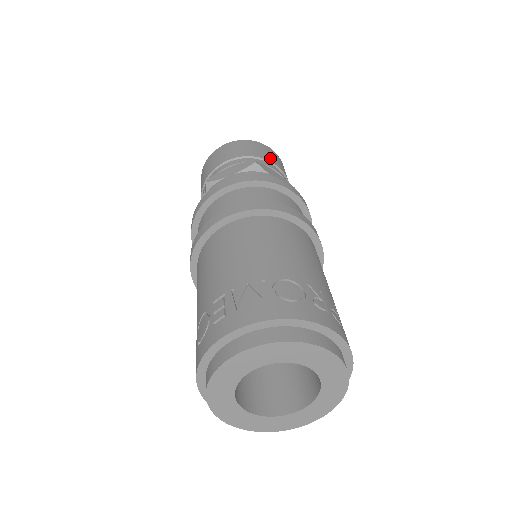
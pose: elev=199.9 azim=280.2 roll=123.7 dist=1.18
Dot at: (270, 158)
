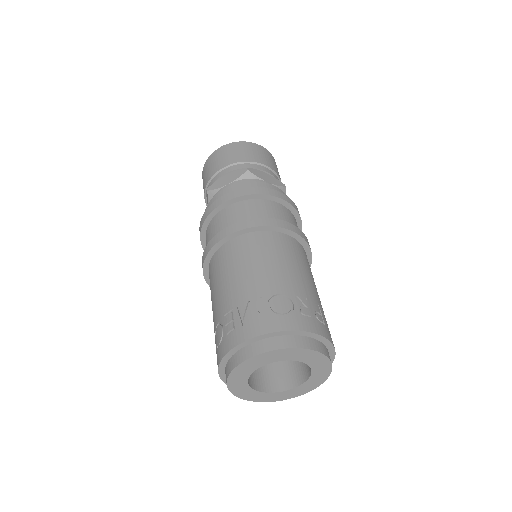
Dot at: (260, 159)
